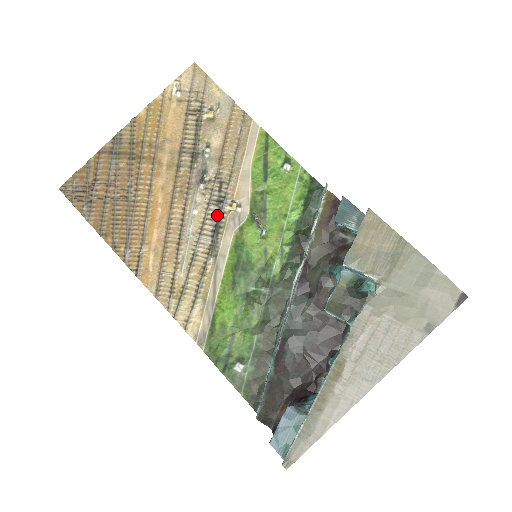
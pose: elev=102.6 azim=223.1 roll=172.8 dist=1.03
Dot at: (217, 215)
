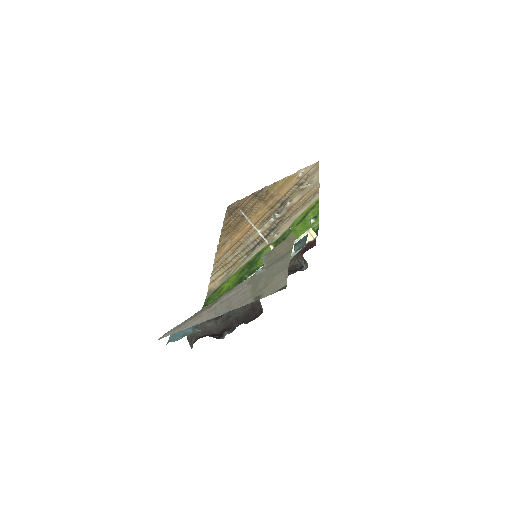
Dot at: (266, 236)
